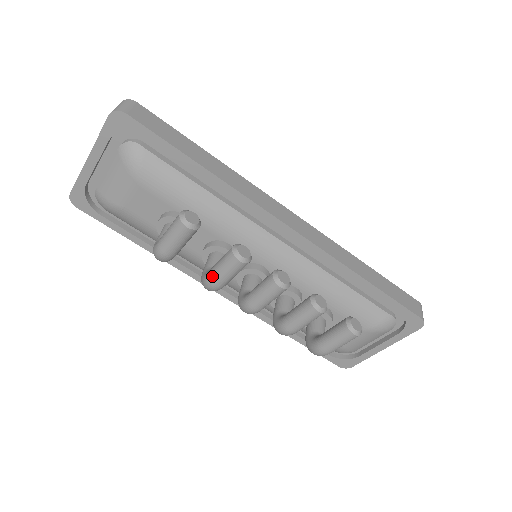
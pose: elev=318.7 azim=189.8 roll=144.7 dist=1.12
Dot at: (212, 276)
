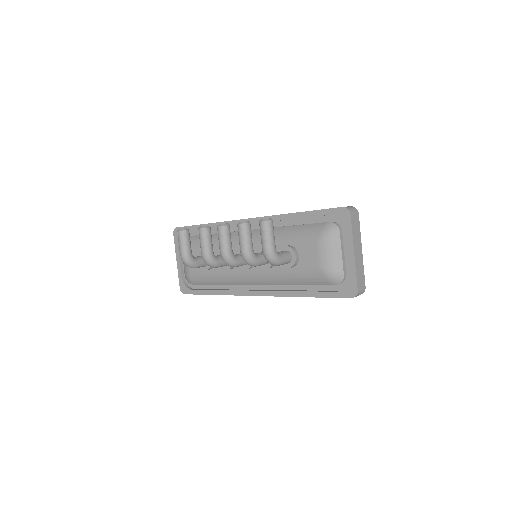
Dot at: (201, 250)
